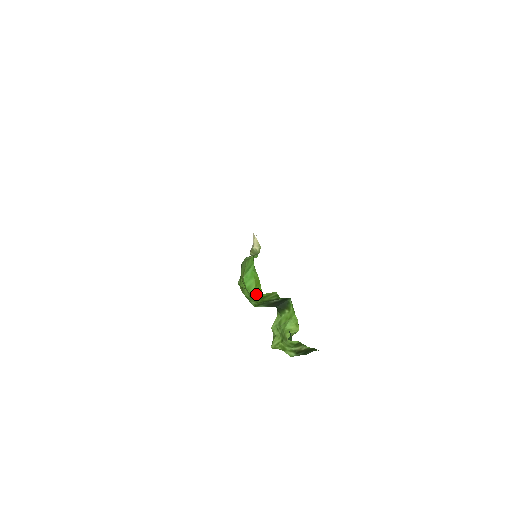
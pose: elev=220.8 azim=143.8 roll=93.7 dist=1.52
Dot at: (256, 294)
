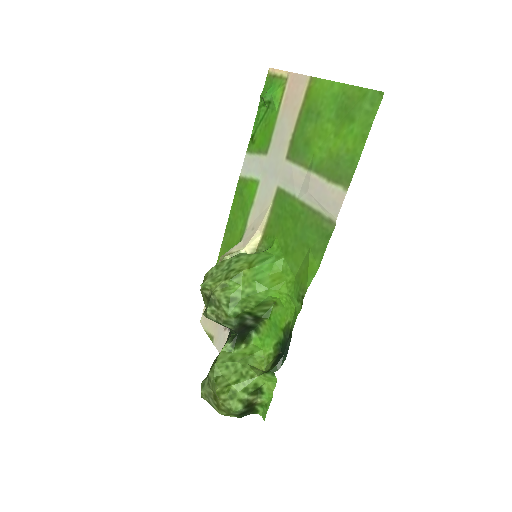
Dot at: (267, 292)
